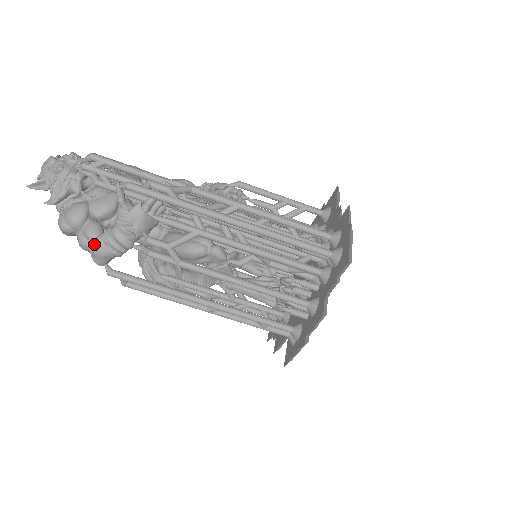
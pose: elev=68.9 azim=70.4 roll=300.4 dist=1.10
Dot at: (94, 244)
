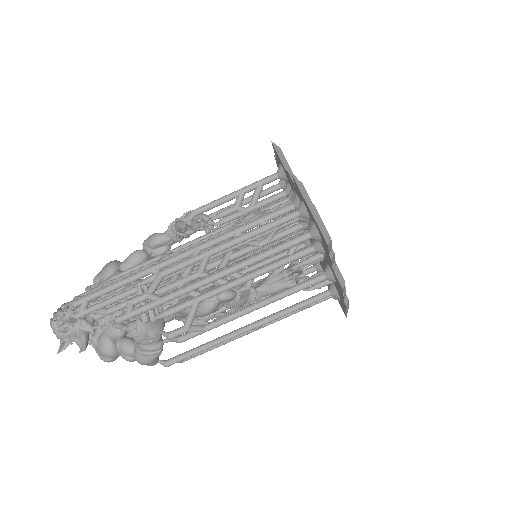
Dot at: (137, 361)
